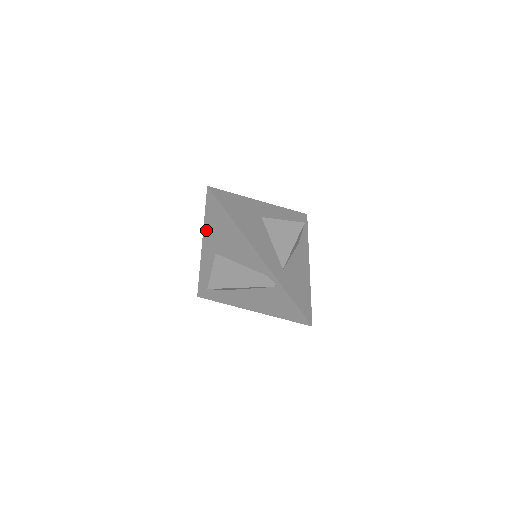
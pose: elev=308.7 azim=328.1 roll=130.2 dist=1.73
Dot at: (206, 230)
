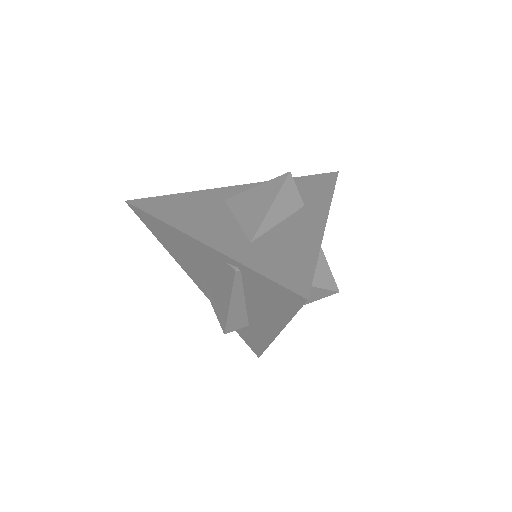
Dot at: (174, 257)
